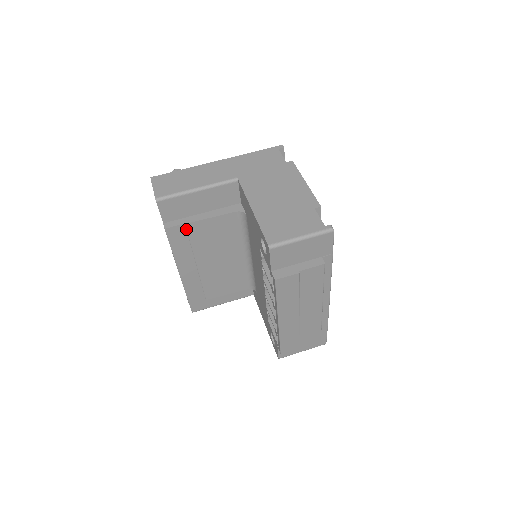
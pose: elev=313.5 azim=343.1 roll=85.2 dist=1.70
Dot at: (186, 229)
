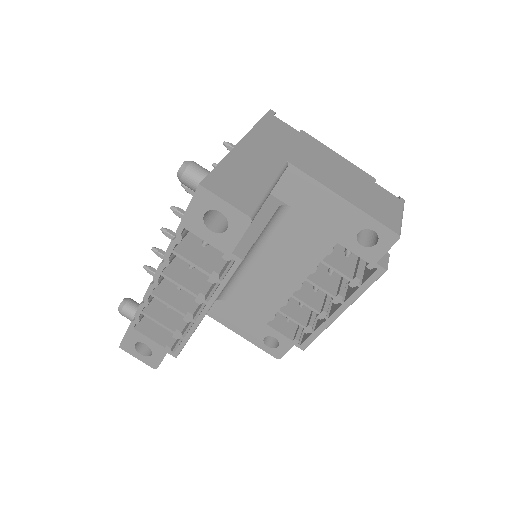
Dot at: occluded
